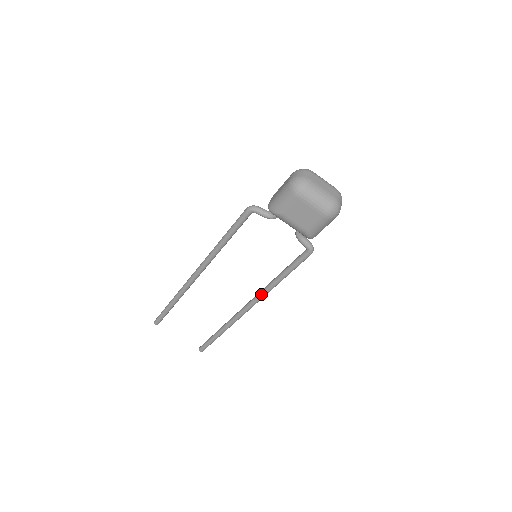
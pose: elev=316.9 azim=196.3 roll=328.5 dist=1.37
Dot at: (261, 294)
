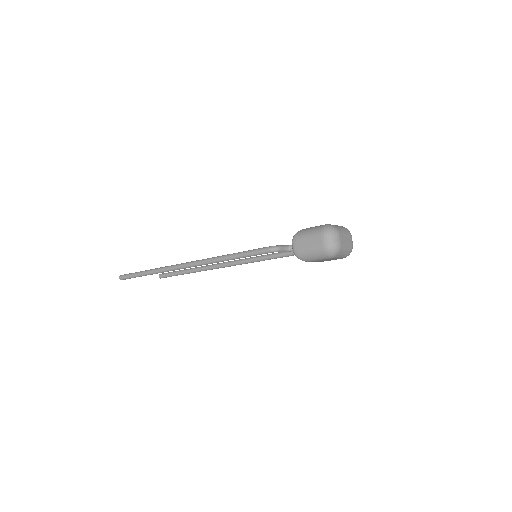
Dot at: (246, 263)
